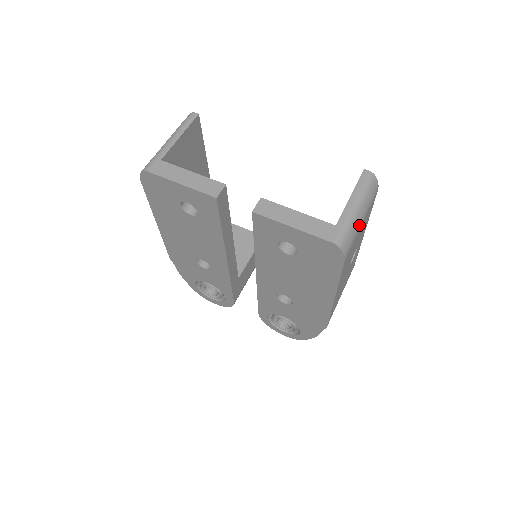
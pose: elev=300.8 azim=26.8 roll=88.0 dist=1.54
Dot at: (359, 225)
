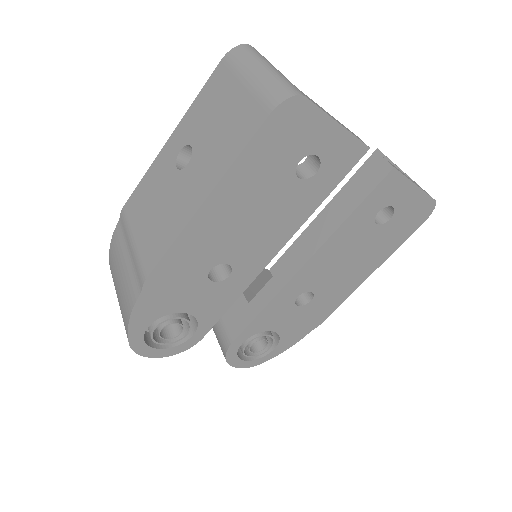
Dot at: occluded
